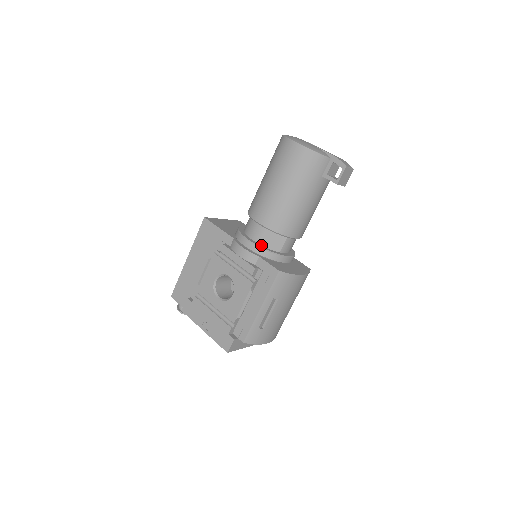
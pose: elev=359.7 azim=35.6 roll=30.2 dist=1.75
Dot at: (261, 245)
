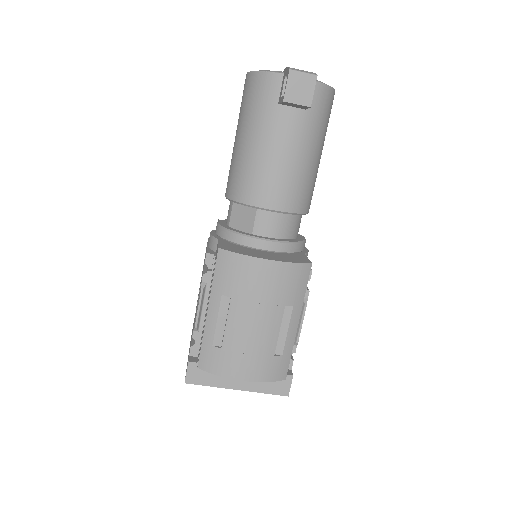
Dot at: (229, 226)
